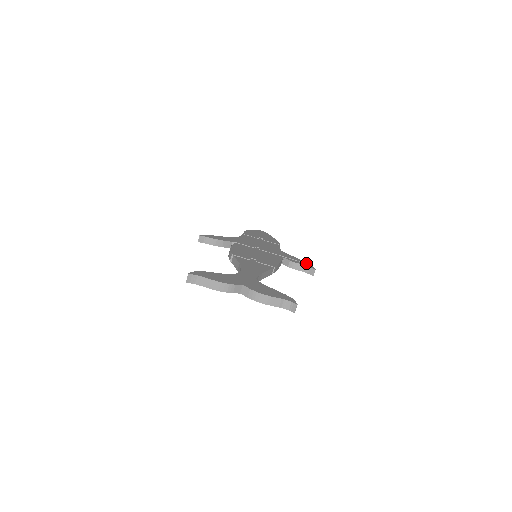
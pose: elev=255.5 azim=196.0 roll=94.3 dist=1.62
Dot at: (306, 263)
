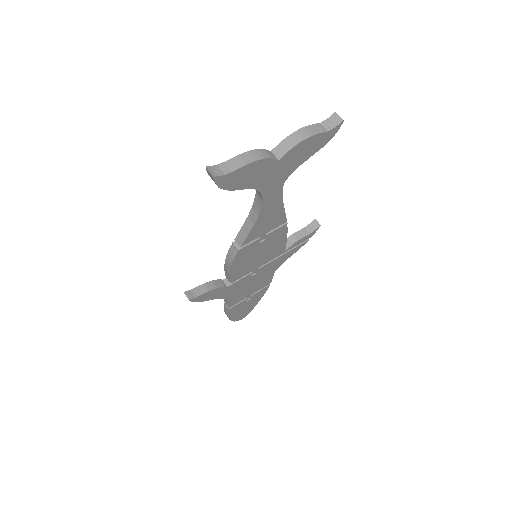
Dot at: occluded
